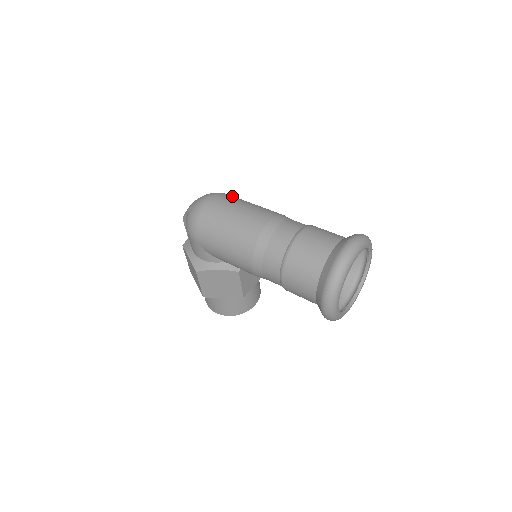
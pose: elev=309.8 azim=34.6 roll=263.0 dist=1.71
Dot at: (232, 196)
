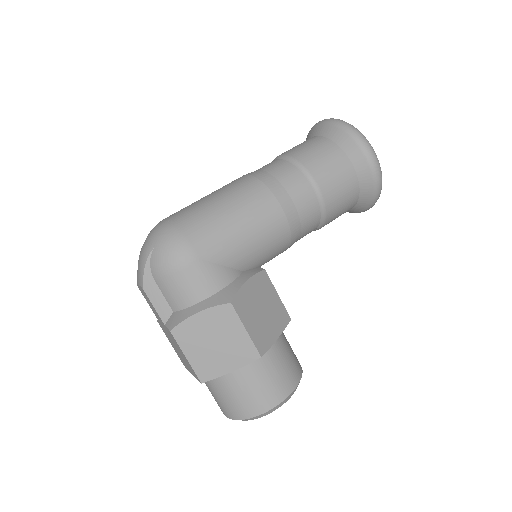
Dot at: occluded
